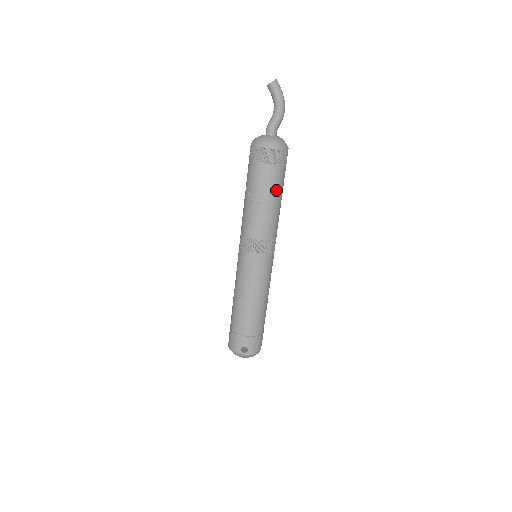
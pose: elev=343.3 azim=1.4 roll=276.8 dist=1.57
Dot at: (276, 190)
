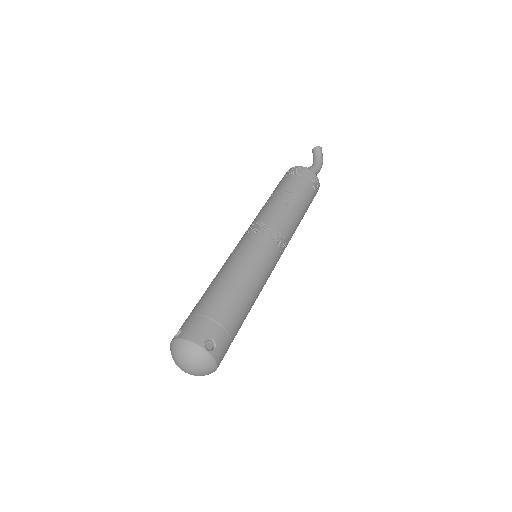
Dot at: (305, 207)
